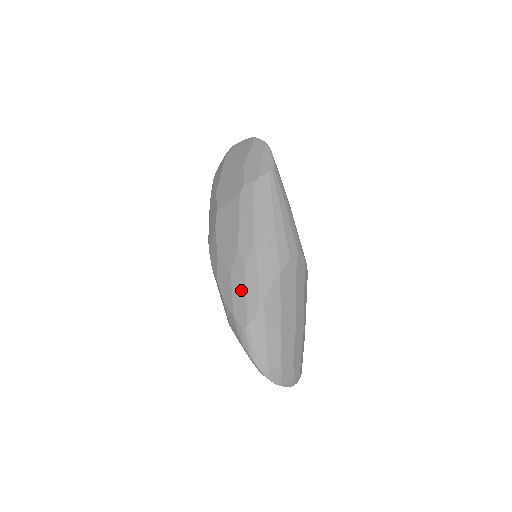
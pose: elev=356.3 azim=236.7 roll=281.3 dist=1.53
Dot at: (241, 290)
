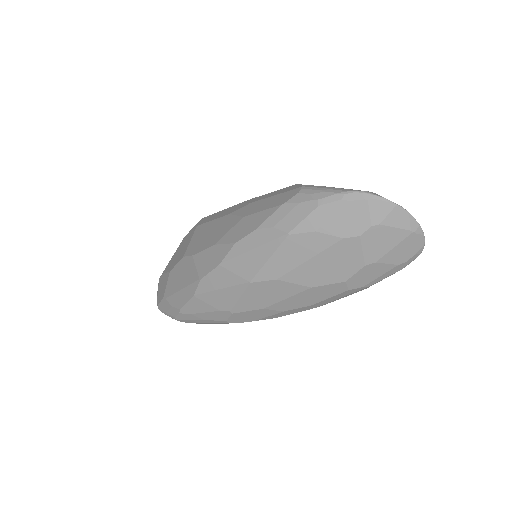
Dot at: (265, 202)
